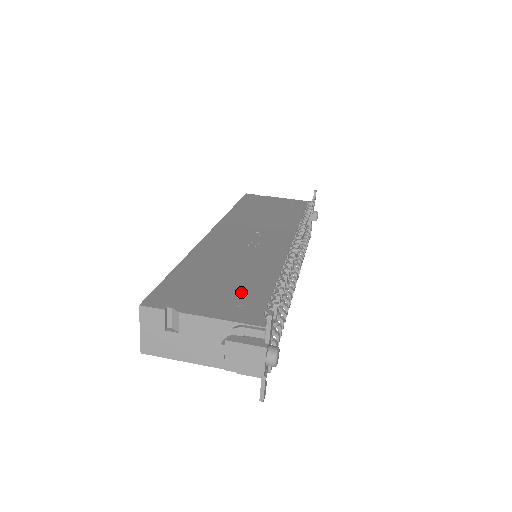
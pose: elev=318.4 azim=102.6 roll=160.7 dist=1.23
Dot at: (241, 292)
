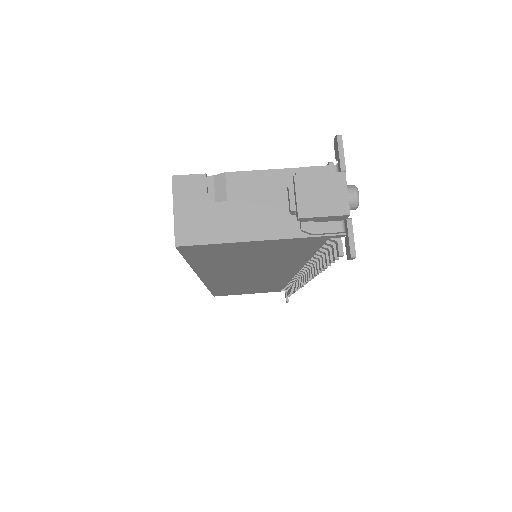
Dot at: occluded
